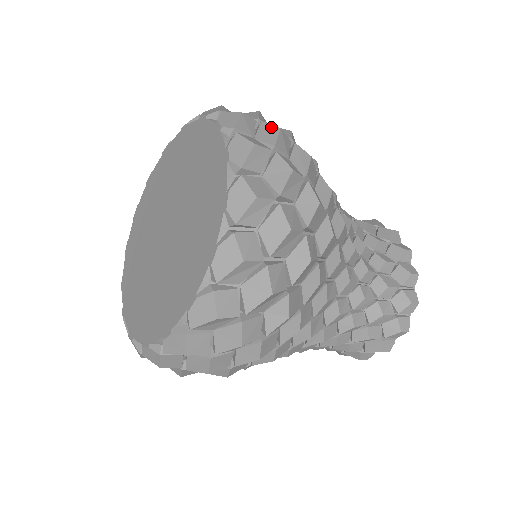
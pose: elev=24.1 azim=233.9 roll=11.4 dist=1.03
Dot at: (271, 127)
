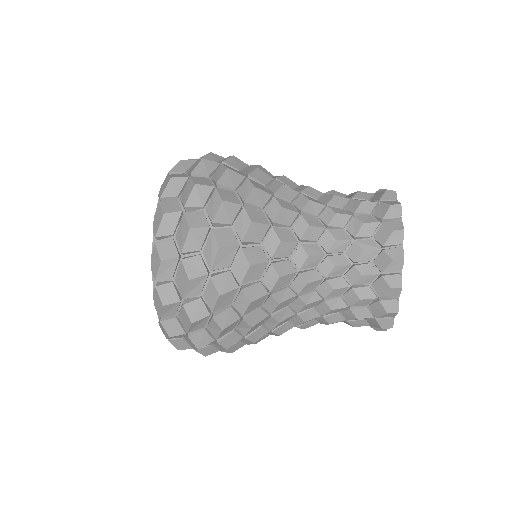
Dot at: (185, 225)
